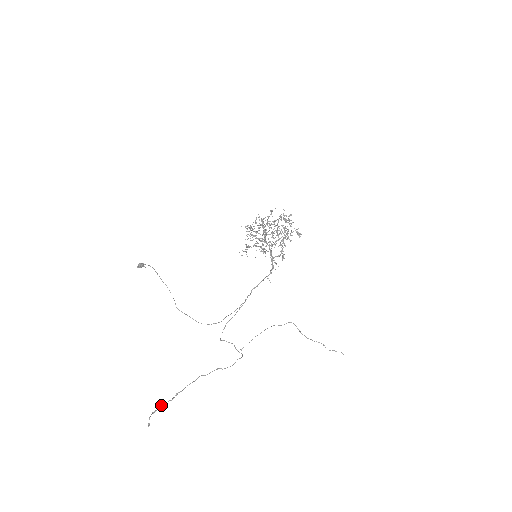
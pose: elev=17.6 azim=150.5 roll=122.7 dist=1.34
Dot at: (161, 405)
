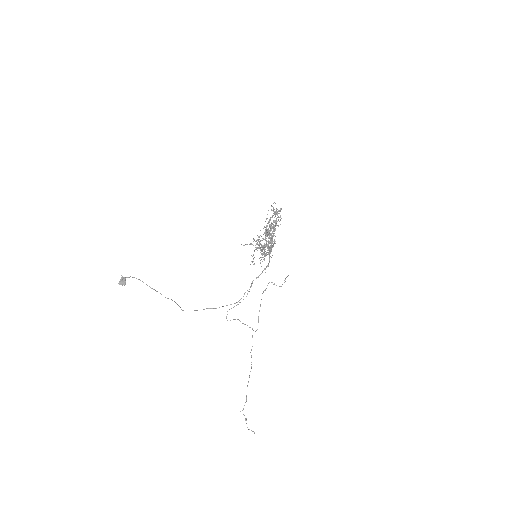
Dot at: occluded
